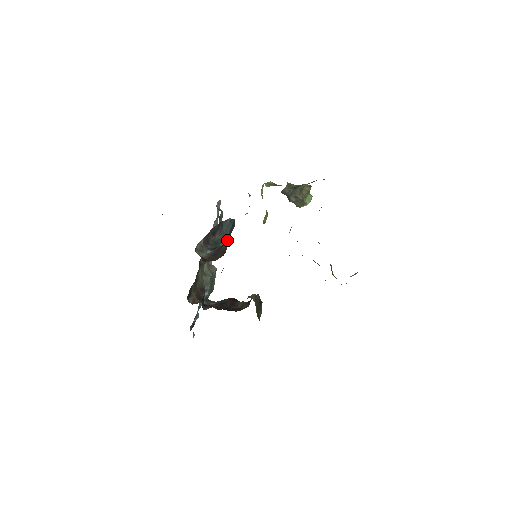
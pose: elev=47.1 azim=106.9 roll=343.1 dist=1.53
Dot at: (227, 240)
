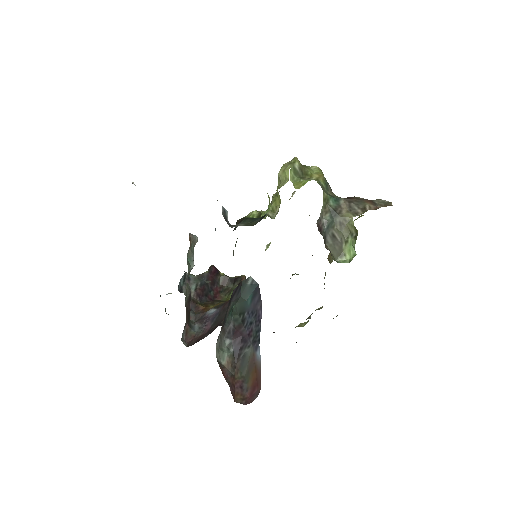
Dot at: (253, 335)
